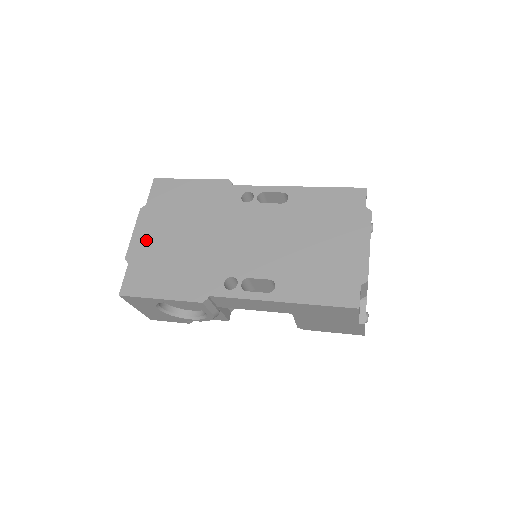
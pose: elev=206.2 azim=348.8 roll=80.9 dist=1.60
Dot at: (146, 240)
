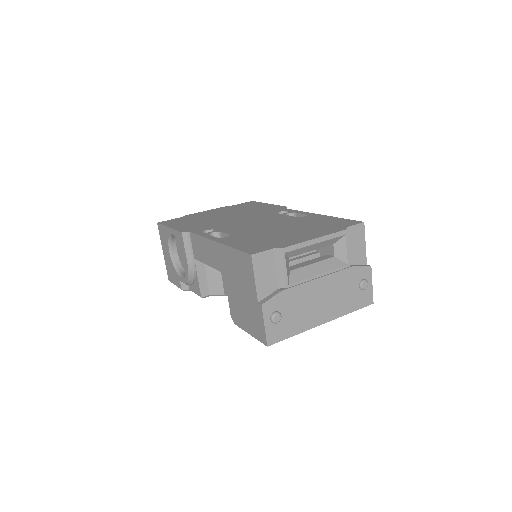
Dot at: (206, 213)
